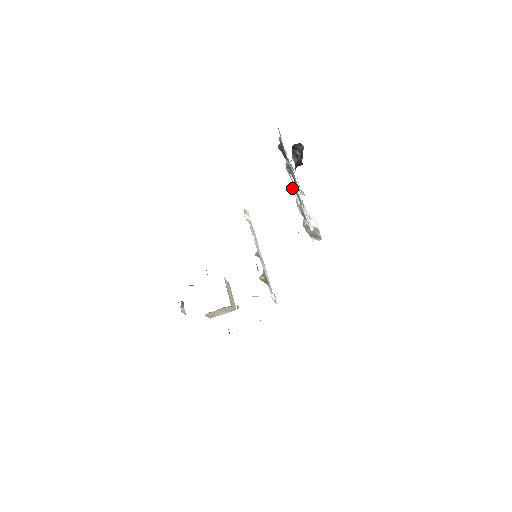
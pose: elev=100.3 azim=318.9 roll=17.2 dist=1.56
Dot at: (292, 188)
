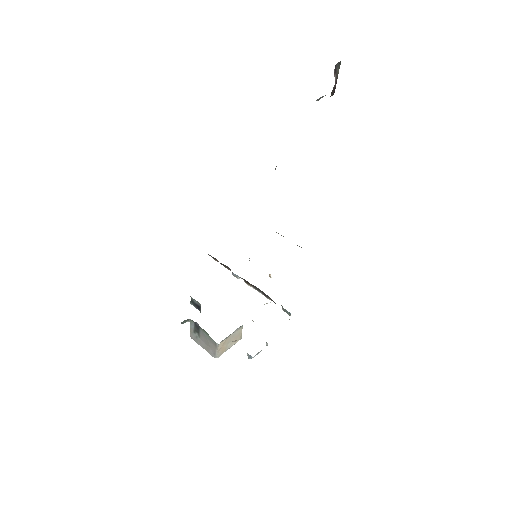
Dot at: occluded
